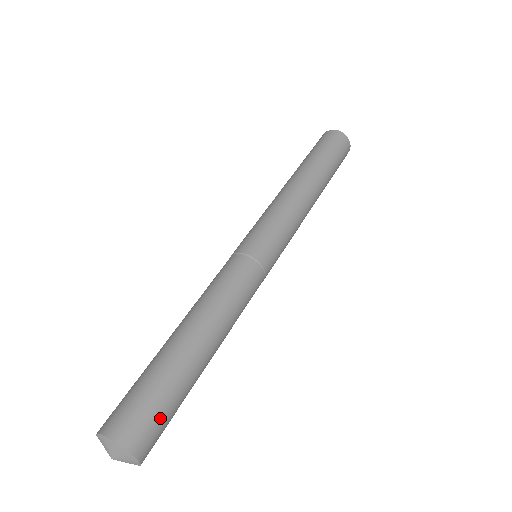
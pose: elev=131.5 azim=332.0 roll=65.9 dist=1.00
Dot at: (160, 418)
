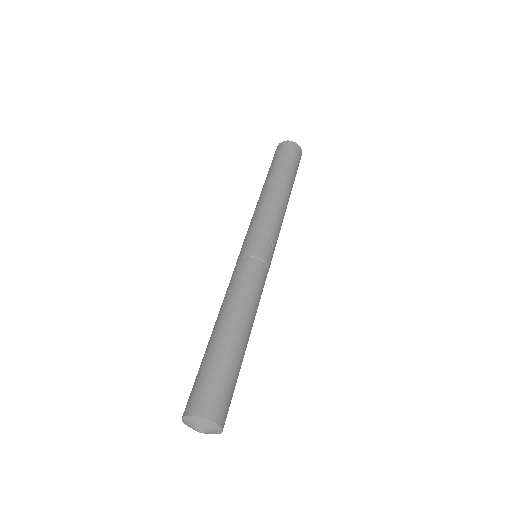
Dot at: (211, 385)
